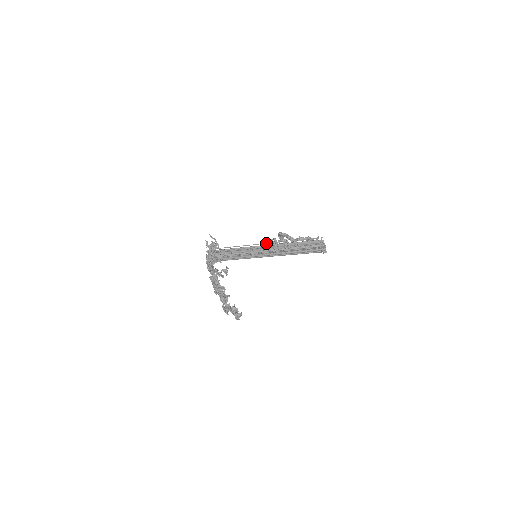
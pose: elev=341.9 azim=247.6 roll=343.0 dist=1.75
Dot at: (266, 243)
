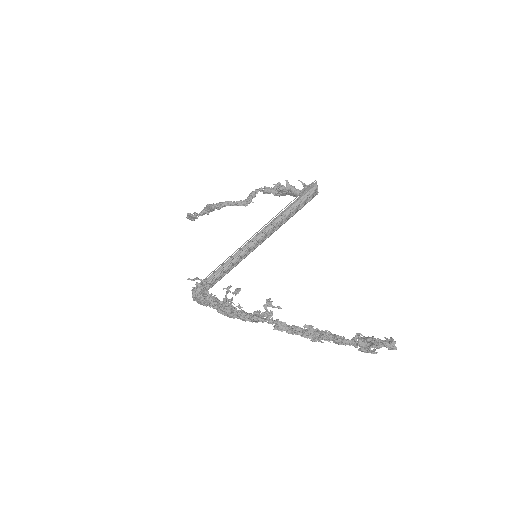
Dot at: (255, 233)
